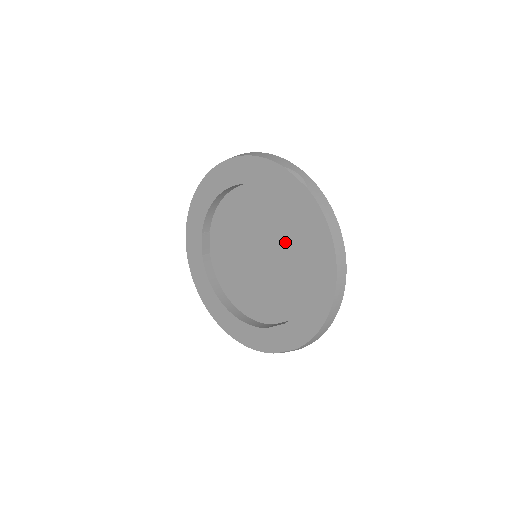
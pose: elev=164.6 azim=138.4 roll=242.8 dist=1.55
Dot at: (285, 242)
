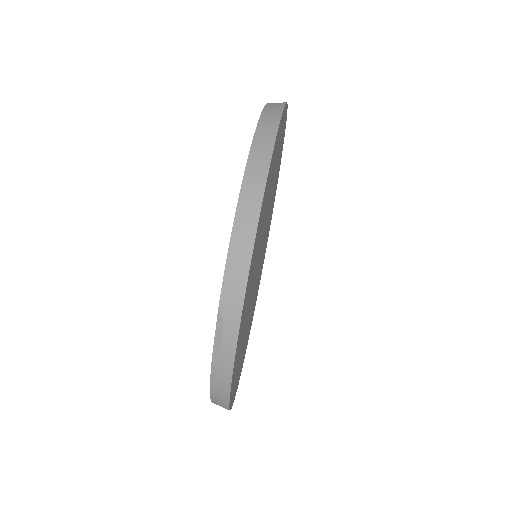
Dot at: occluded
